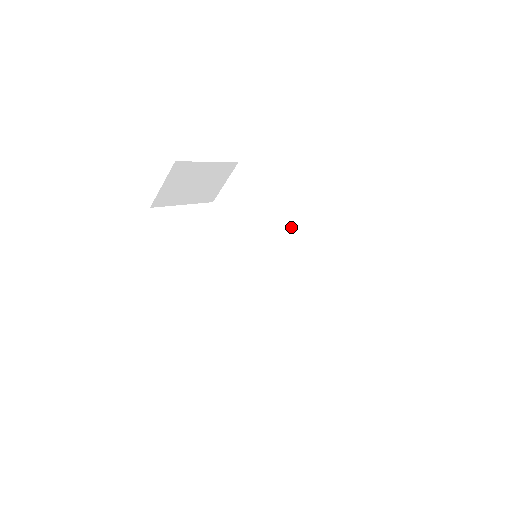
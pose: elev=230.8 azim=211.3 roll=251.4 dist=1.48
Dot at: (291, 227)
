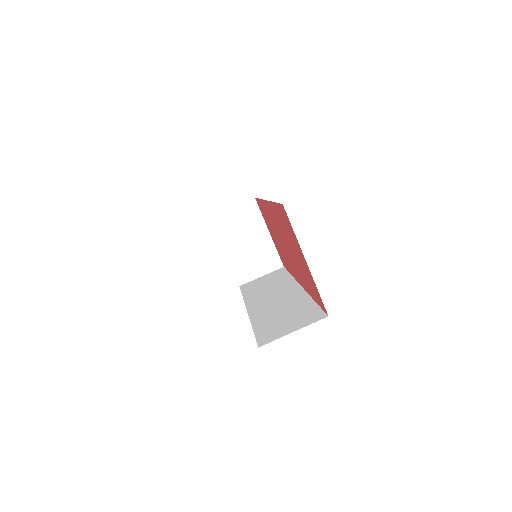
Dot at: (295, 286)
